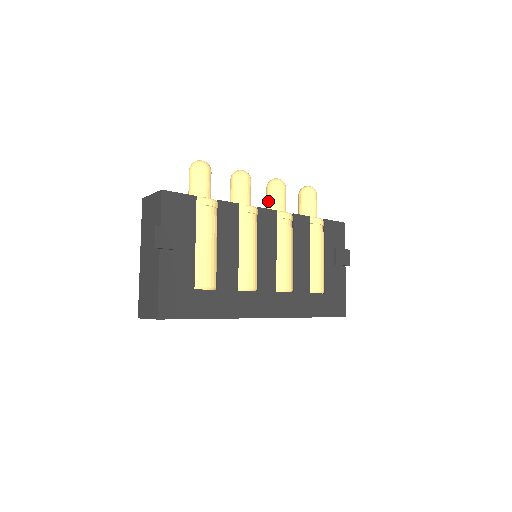
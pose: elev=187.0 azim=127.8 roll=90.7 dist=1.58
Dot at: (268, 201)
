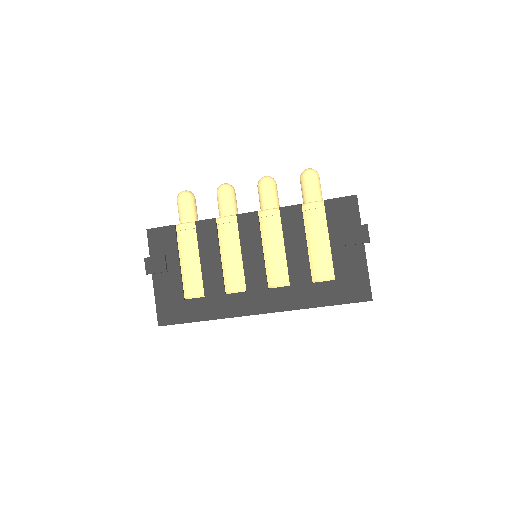
Dot at: (259, 201)
